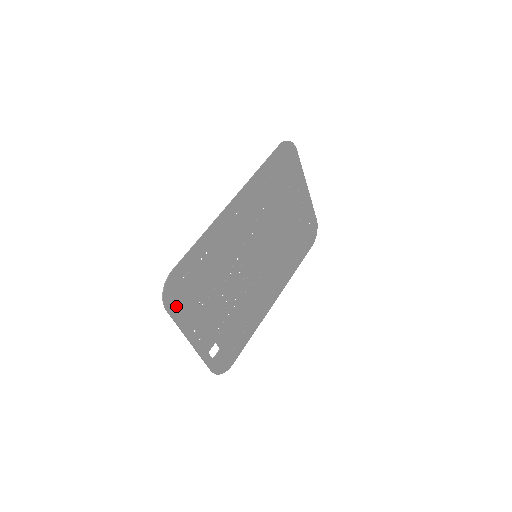
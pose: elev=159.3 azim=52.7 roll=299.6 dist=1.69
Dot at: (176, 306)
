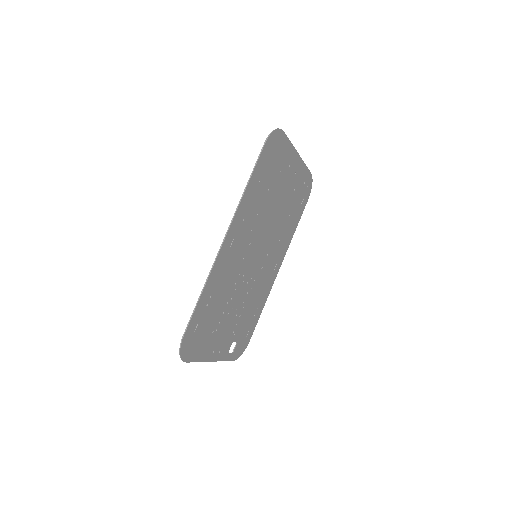
Dot at: (193, 353)
